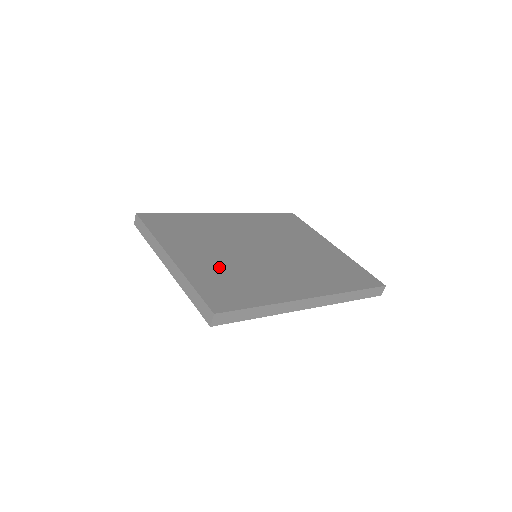
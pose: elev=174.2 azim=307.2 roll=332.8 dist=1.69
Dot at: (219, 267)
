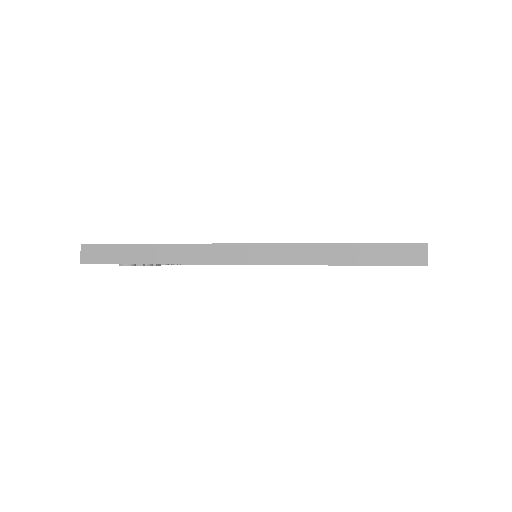
Dot at: occluded
